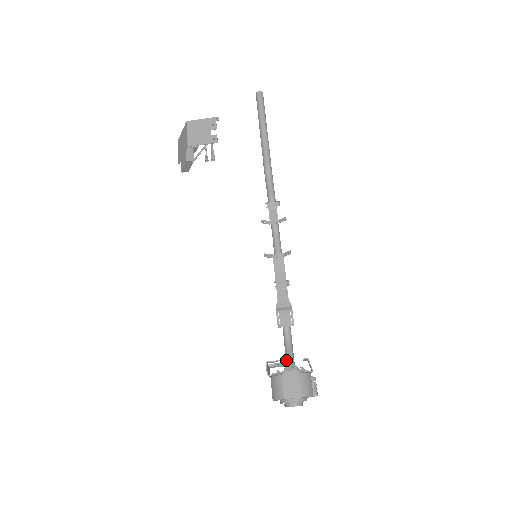
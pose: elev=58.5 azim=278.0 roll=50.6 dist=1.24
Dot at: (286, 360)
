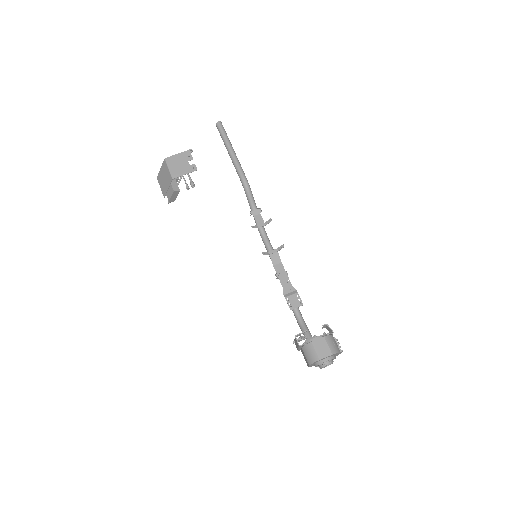
Dot at: (304, 335)
